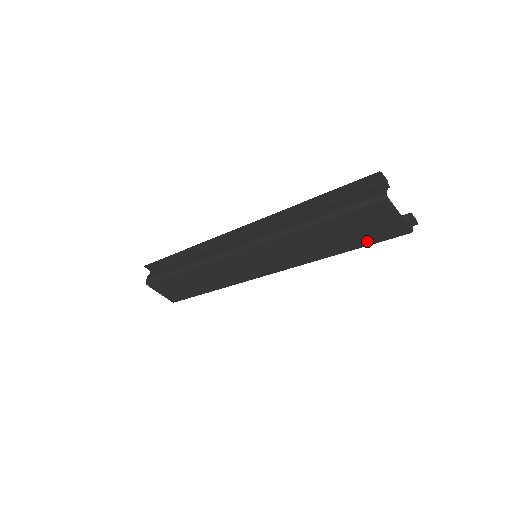
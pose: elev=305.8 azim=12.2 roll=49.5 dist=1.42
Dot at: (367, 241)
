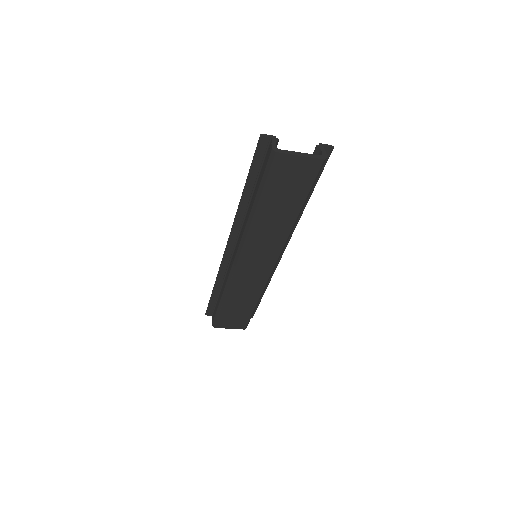
Dot at: (304, 189)
